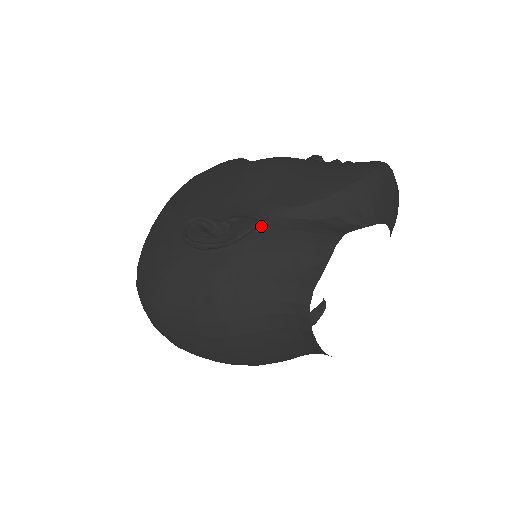
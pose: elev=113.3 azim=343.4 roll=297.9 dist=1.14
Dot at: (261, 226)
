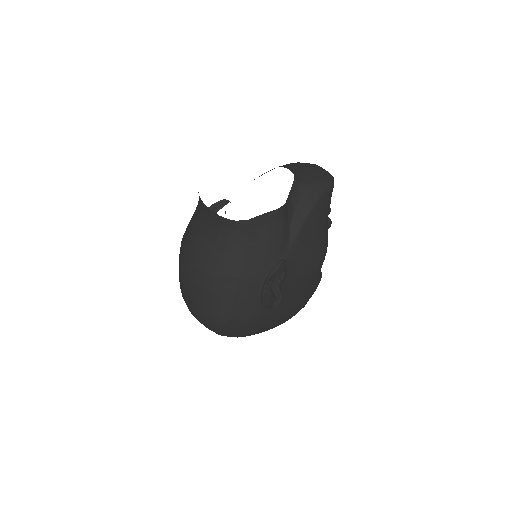
Dot at: occluded
